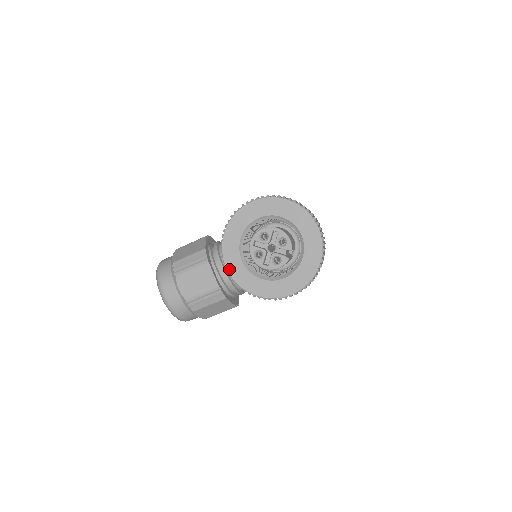
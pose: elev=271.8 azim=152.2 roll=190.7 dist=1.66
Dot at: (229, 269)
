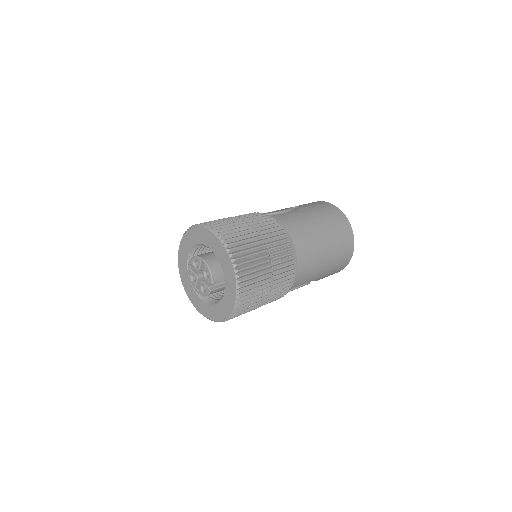
Dot at: (182, 280)
